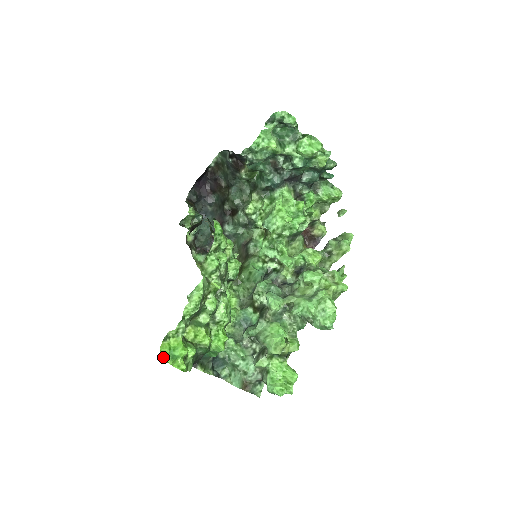
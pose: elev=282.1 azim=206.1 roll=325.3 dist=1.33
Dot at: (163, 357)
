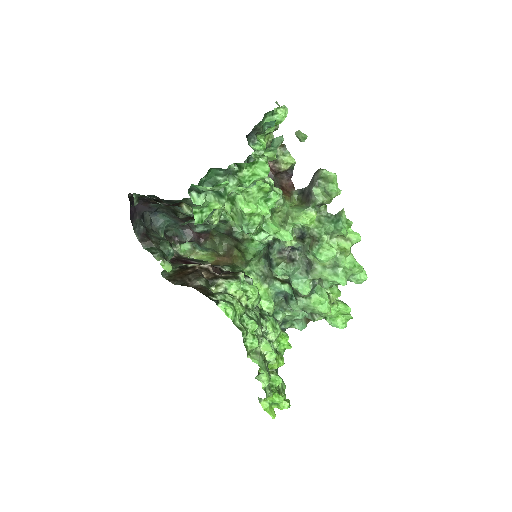
Dot at: (270, 412)
